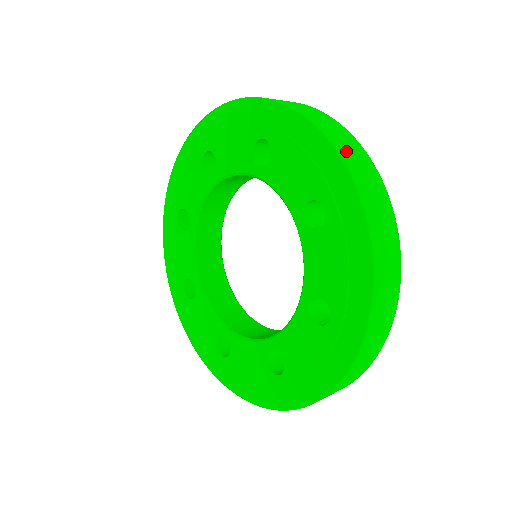
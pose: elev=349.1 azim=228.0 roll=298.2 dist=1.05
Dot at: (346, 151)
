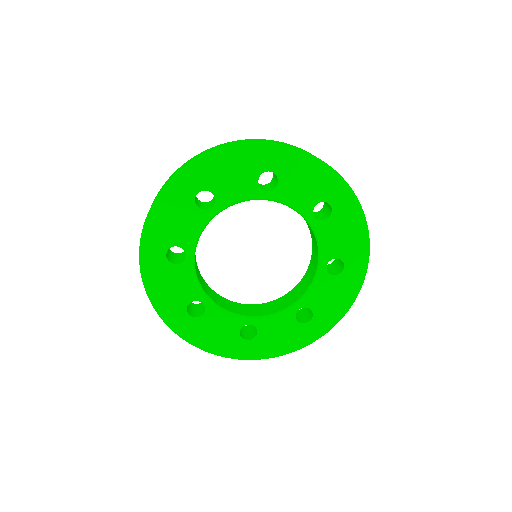
Dot at: (243, 142)
